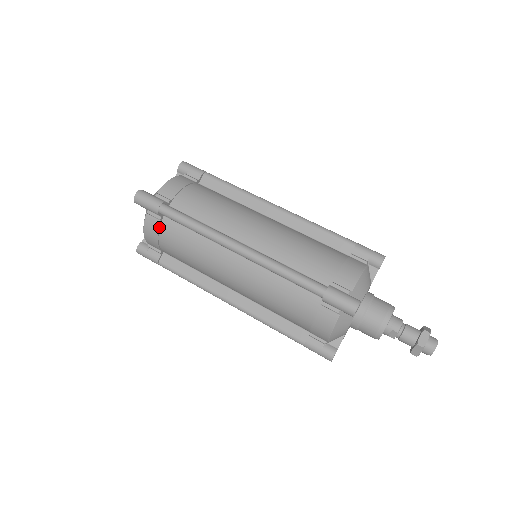
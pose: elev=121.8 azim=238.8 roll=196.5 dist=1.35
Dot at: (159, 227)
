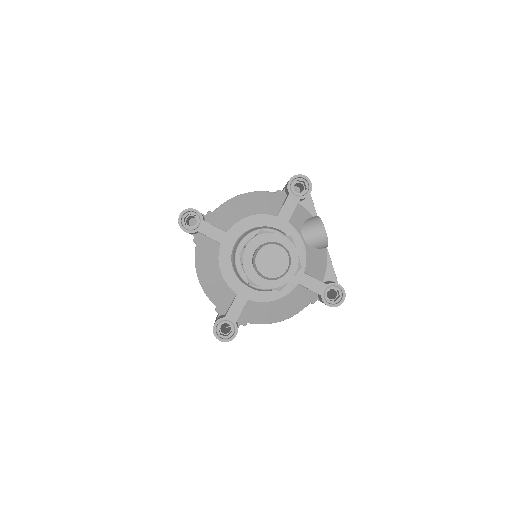
Dot at: occluded
